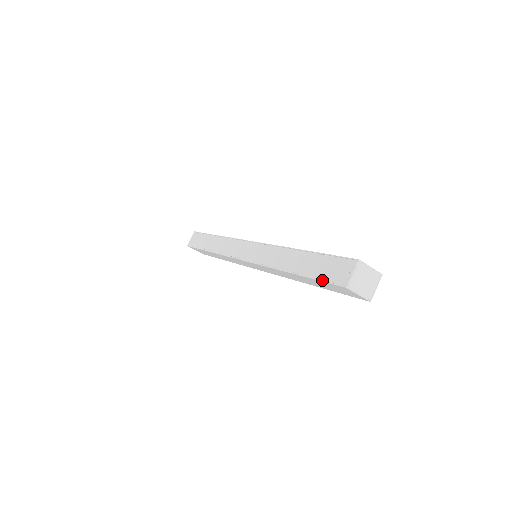
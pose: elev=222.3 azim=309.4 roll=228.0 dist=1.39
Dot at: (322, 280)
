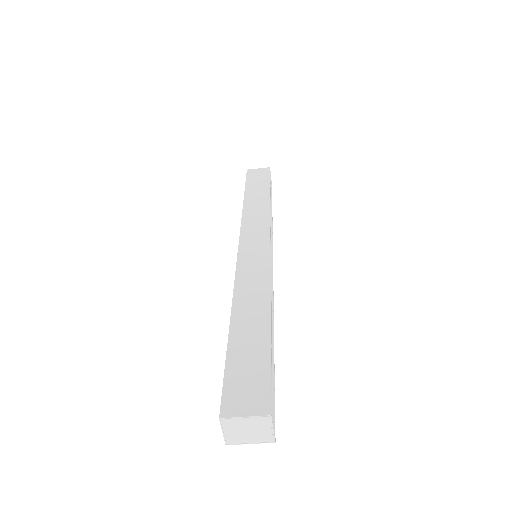
Dot at: occluded
